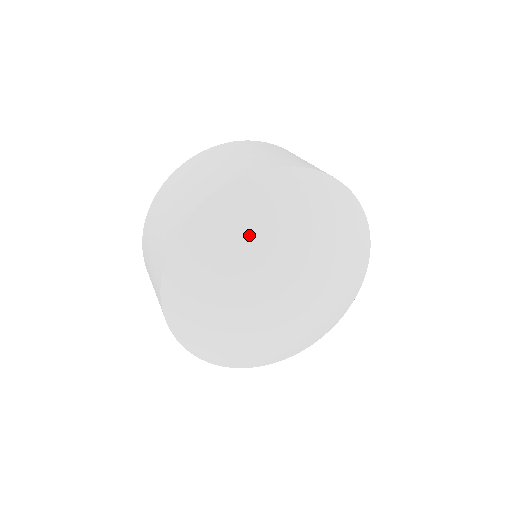
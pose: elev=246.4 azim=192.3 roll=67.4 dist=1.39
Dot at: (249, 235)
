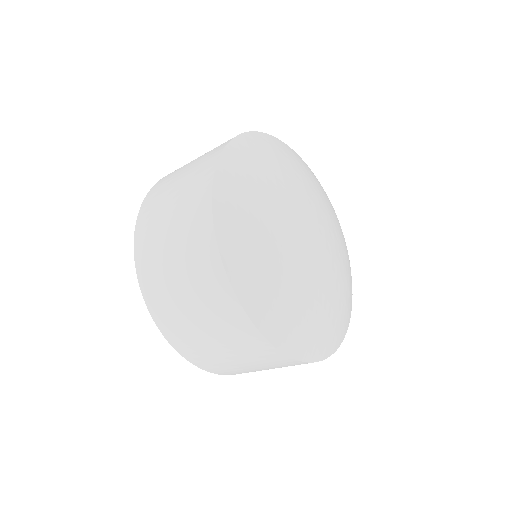
Dot at: (278, 170)
